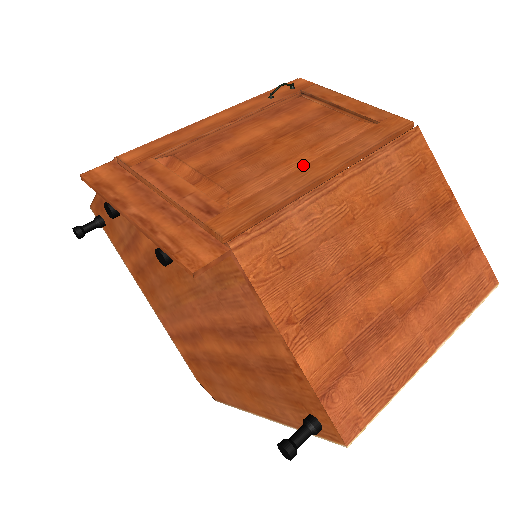
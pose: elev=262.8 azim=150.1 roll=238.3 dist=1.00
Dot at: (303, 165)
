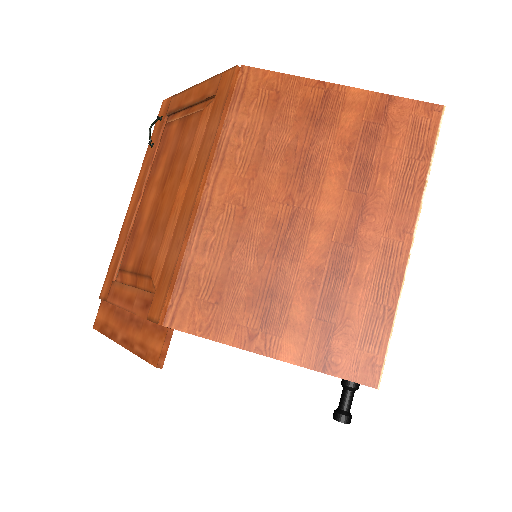
Dot at: (183, 201)
